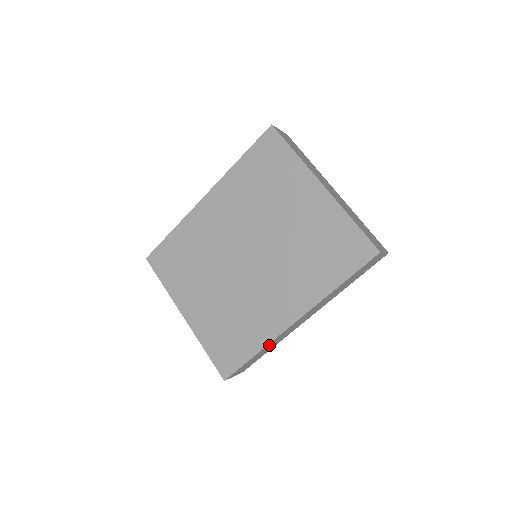
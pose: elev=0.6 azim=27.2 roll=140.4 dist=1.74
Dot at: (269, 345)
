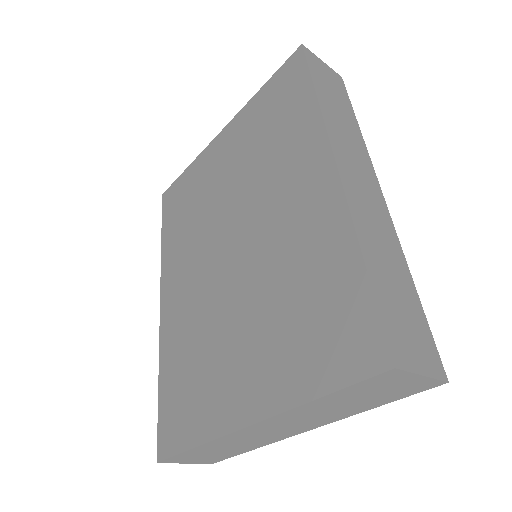
Dot at: (368, 239)
